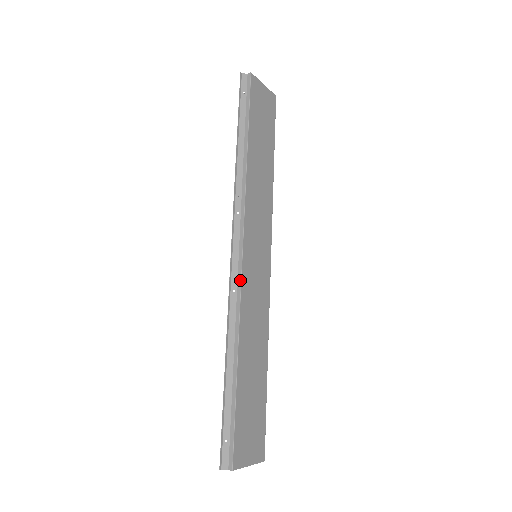
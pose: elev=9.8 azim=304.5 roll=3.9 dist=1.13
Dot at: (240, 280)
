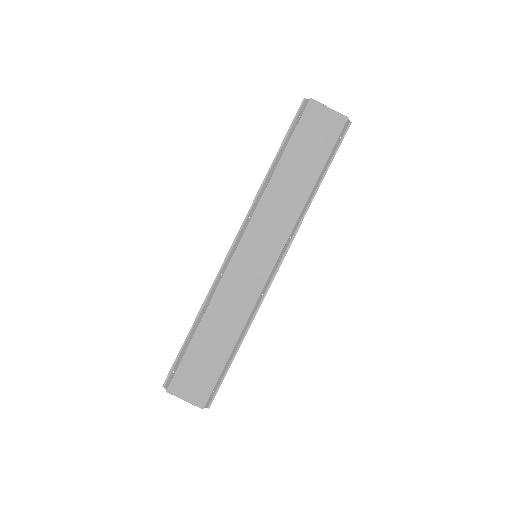
Dot at: (226, 268)
